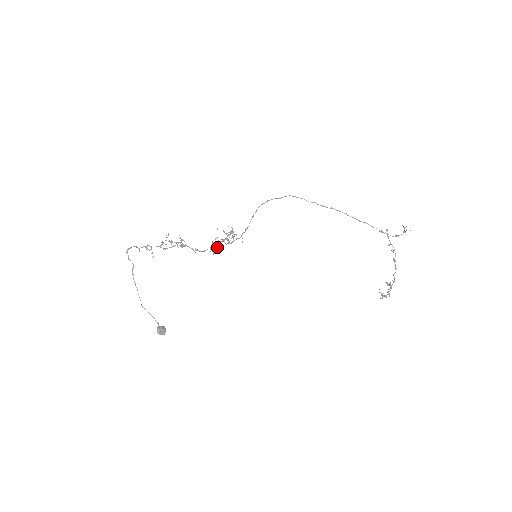
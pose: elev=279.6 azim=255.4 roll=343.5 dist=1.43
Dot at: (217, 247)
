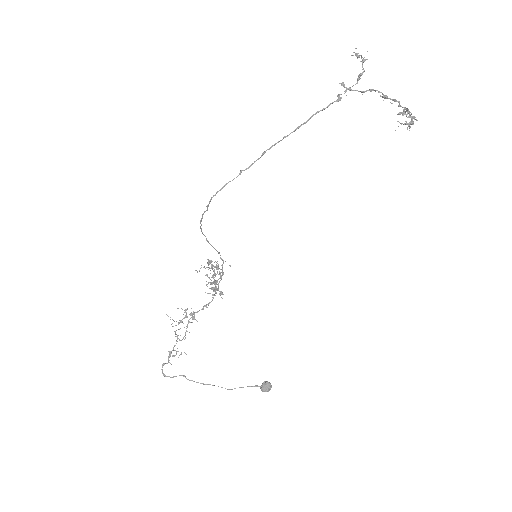
Dot at: (217, 288)
